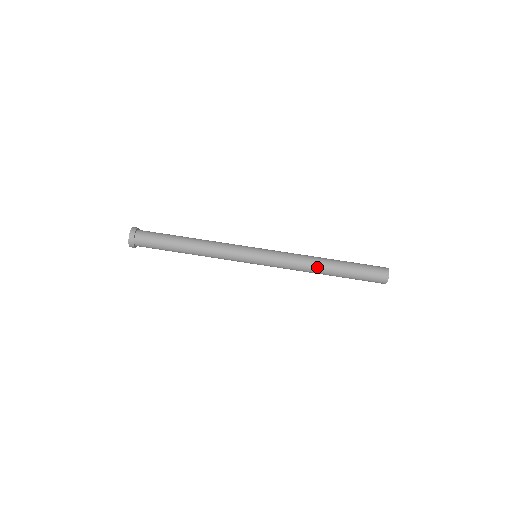
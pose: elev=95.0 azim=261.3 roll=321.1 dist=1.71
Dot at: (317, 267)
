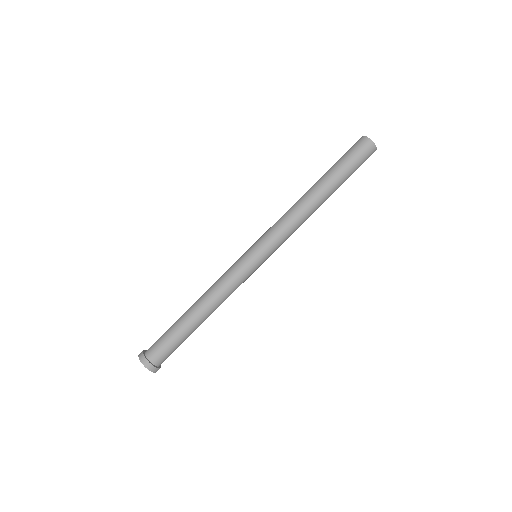
Dot at: (307, 200)
